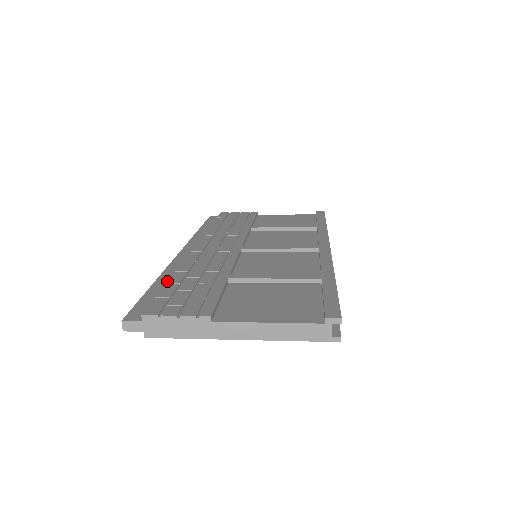
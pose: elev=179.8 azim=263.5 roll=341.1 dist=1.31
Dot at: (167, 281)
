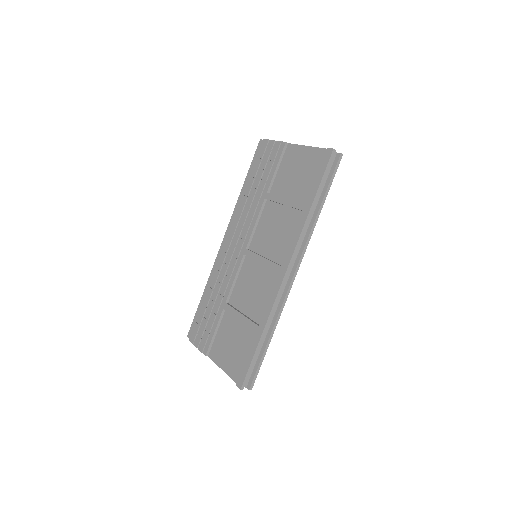
Dot at: (203, 301)
